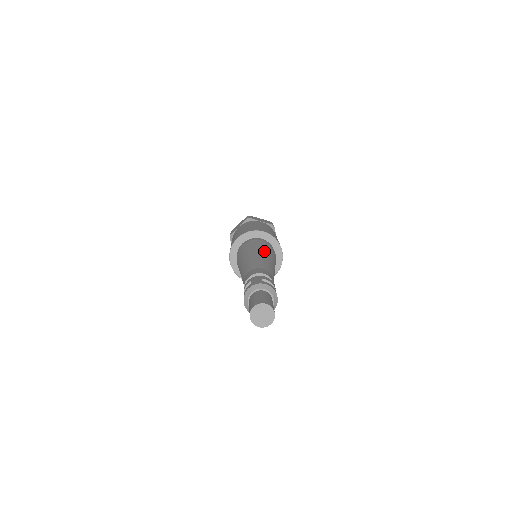
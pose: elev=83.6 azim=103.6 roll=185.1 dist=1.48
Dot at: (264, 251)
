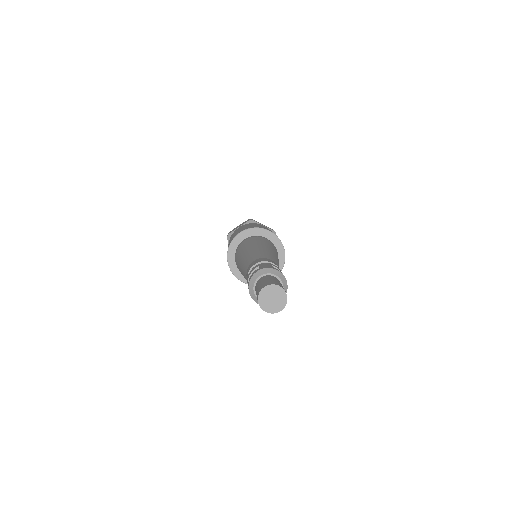
Dot at: (270, 247)
